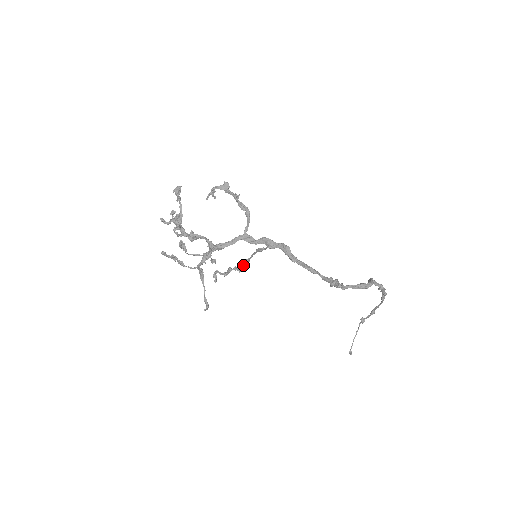
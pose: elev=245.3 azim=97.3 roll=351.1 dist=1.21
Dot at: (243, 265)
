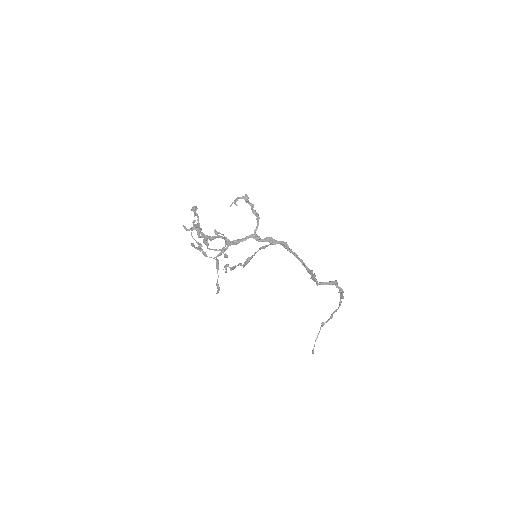
Dot at: (248, 260)
